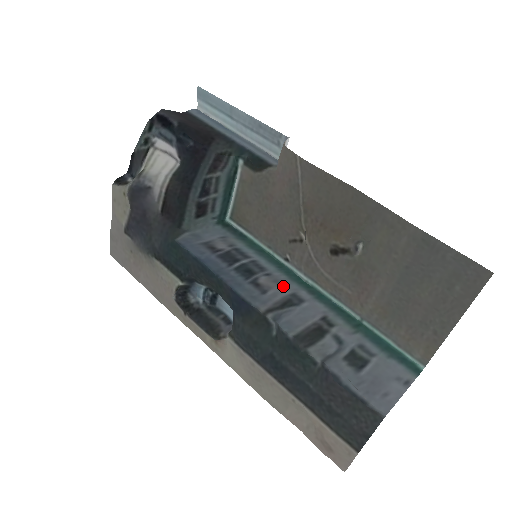
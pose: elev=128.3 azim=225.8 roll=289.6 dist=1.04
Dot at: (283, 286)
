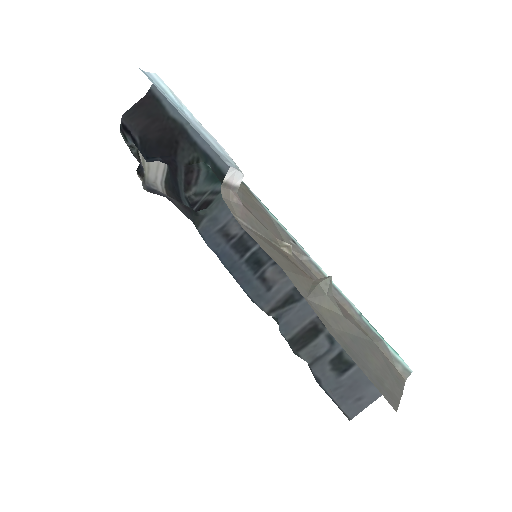
Dot at: (288, 277)
